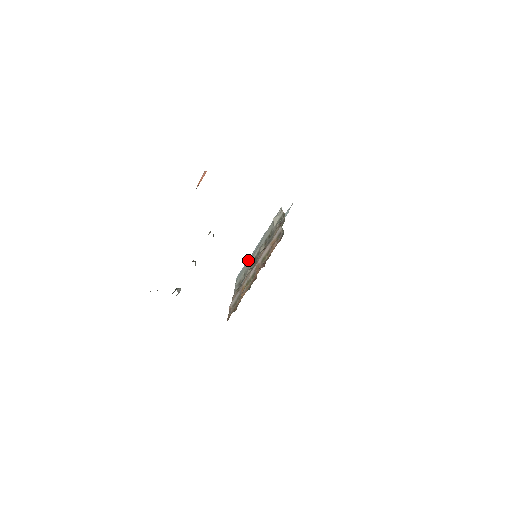
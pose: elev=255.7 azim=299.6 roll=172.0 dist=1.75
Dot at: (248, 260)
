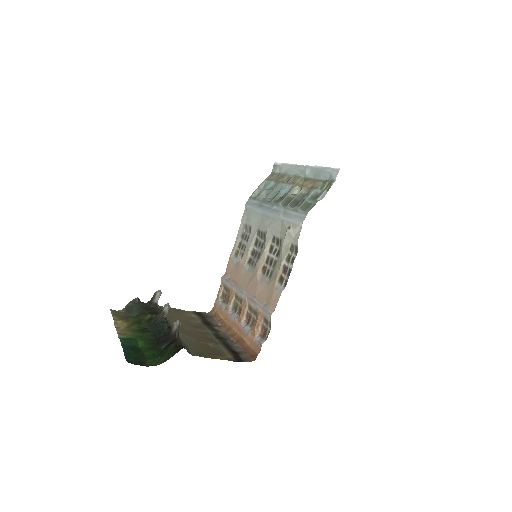
Dot at: (258, 211)
